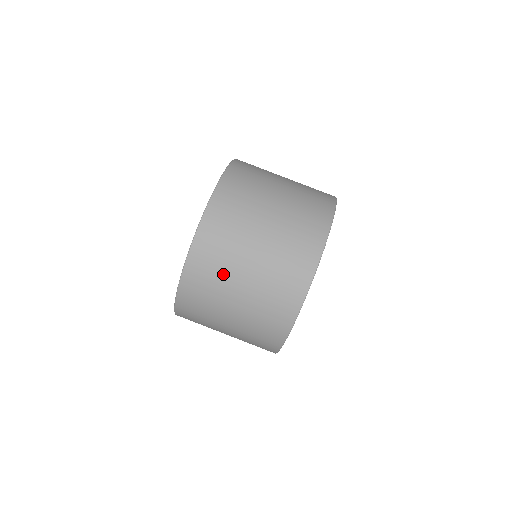
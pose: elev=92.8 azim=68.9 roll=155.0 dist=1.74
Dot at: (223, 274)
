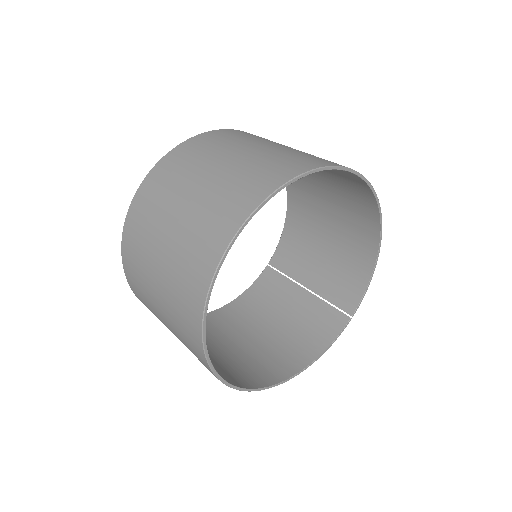
Dot at: (239, 141)
